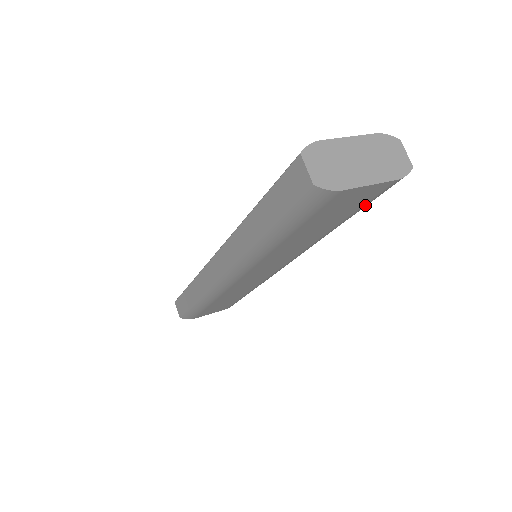
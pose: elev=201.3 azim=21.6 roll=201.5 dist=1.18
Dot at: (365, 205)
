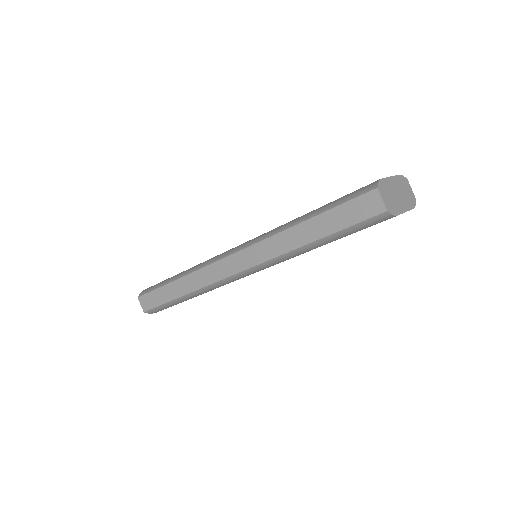
Dot at: occluded
